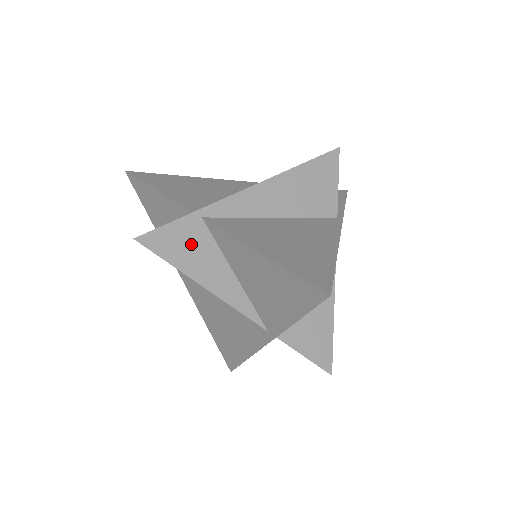
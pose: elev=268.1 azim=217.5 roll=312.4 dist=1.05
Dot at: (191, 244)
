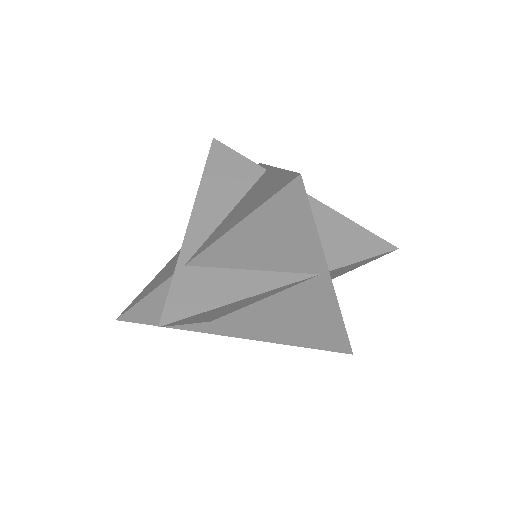
Dot at: (199, 287)
